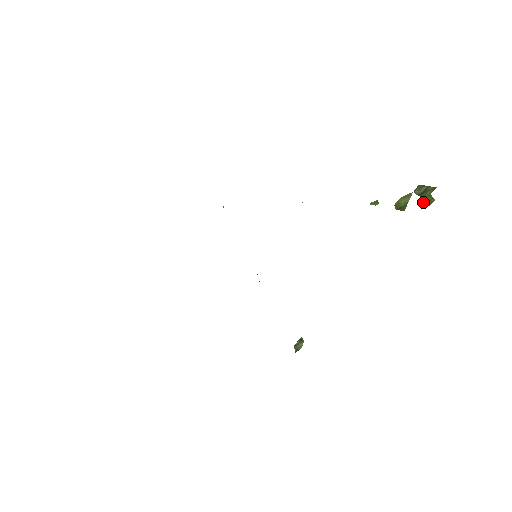
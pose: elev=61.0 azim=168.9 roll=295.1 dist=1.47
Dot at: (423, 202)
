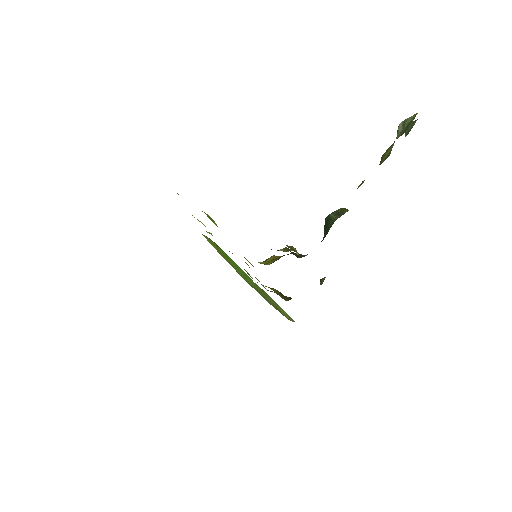
Dot at: (406, 133)
